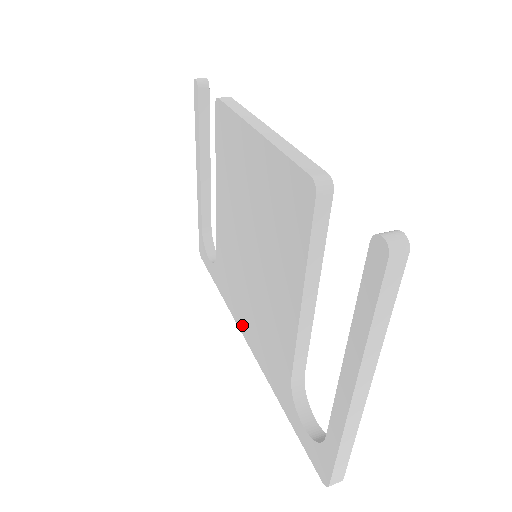
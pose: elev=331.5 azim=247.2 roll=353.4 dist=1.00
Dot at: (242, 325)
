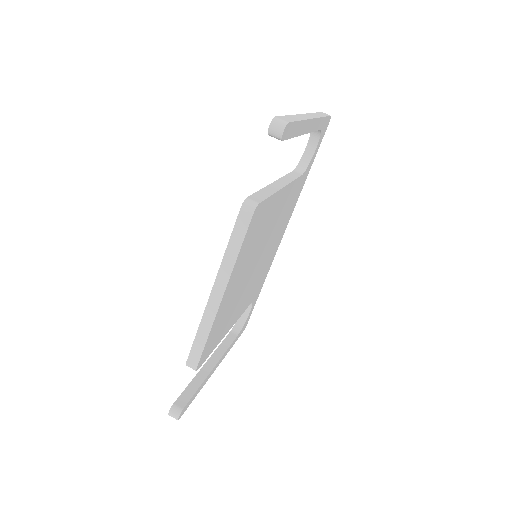
Dot at: occluded
